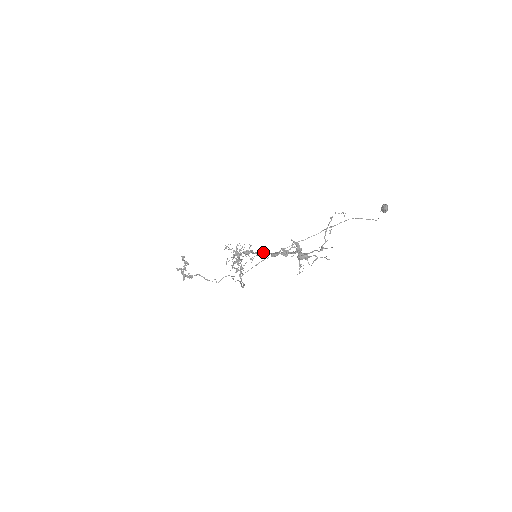
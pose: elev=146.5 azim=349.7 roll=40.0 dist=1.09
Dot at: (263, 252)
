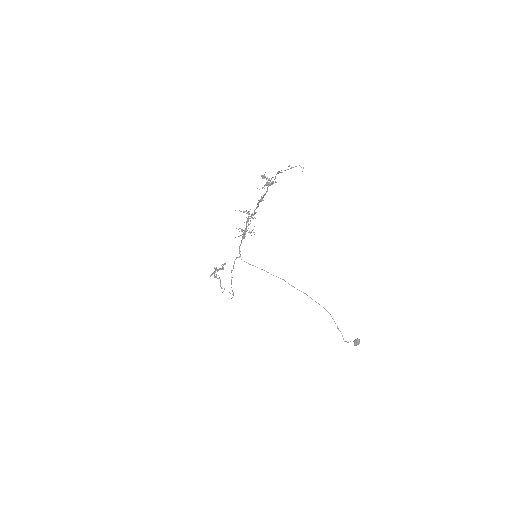
Dot at: (258, 202)
